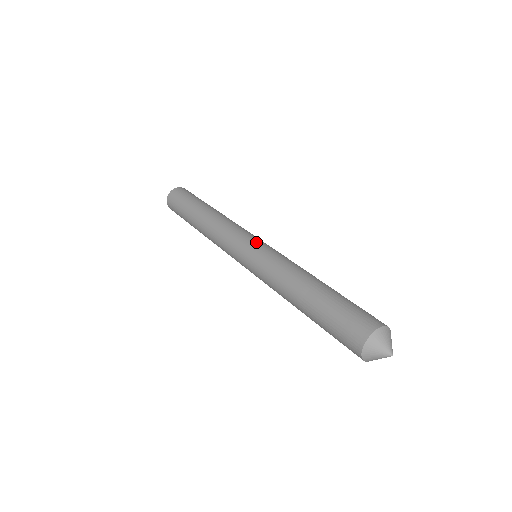
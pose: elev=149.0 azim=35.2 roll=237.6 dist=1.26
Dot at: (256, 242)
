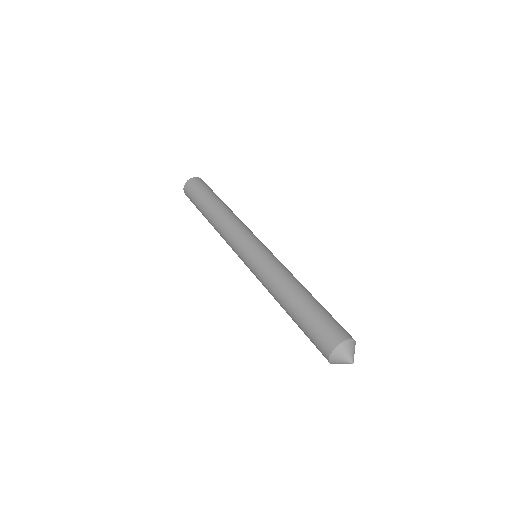
Dot at: (259, 245)
